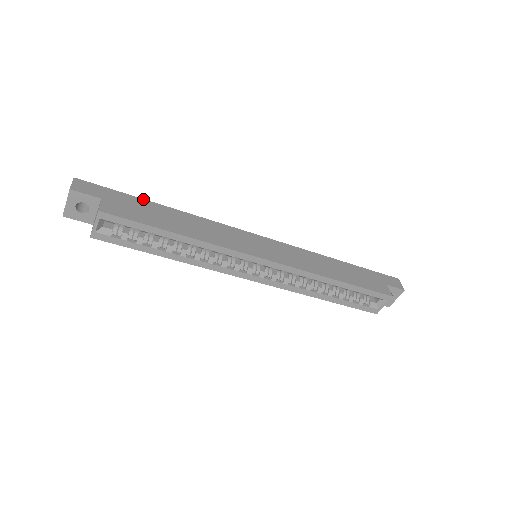
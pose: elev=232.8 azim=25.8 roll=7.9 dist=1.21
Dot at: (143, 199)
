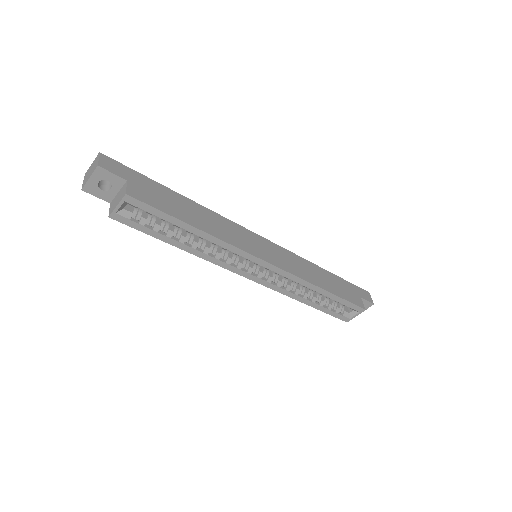
Dot at: (163, 185)
